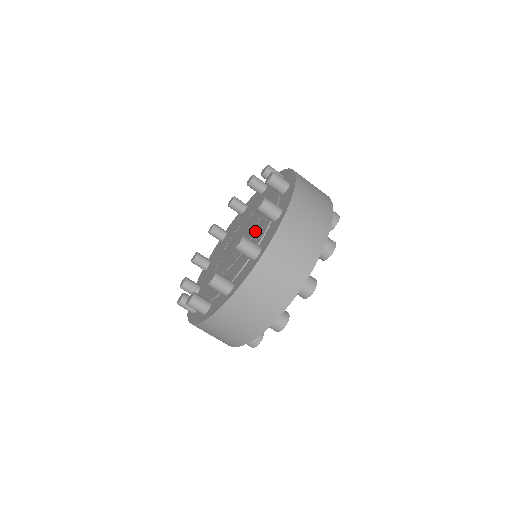
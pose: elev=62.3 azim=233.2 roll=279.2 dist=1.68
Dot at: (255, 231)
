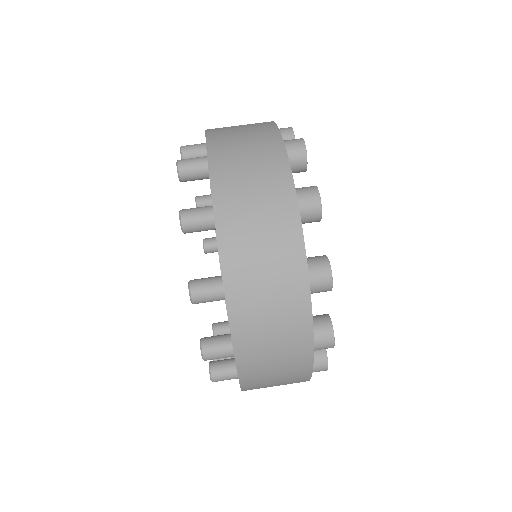
Dot at: occluded
